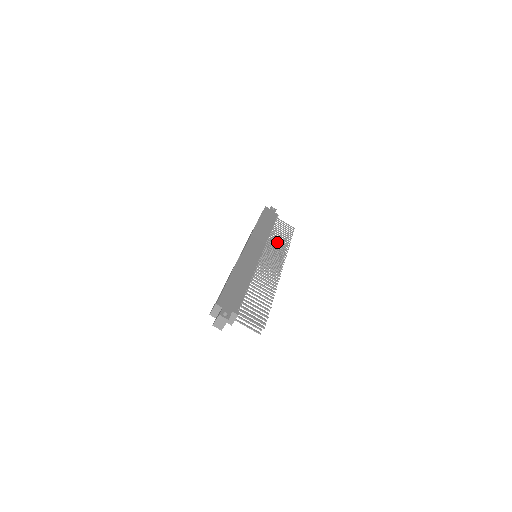
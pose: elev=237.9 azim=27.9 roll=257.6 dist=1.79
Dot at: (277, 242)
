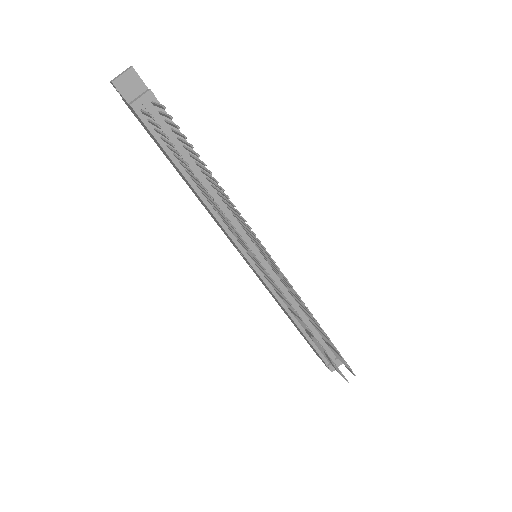
Dot at: occluded
